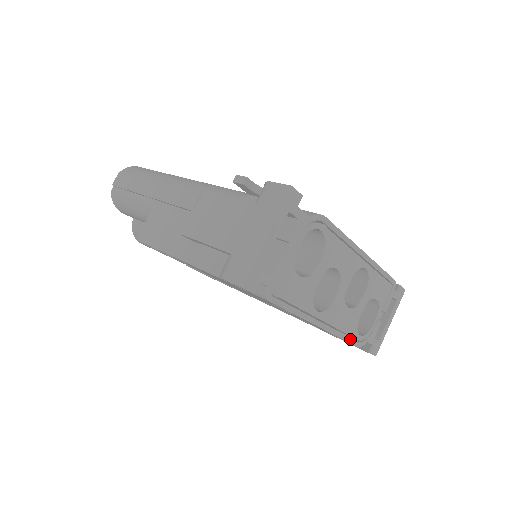
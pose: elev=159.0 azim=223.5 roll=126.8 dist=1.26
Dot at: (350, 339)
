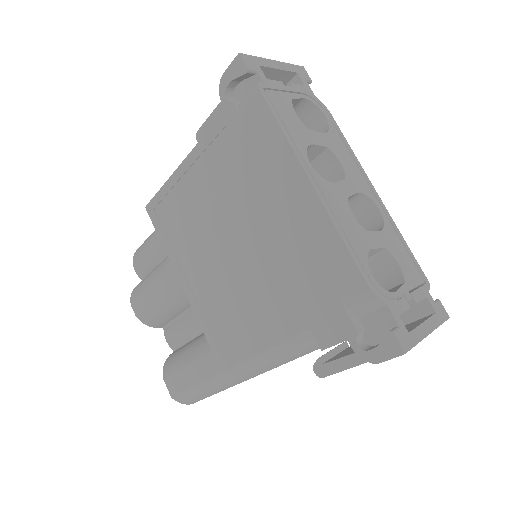
Dot at: (355, 257)
